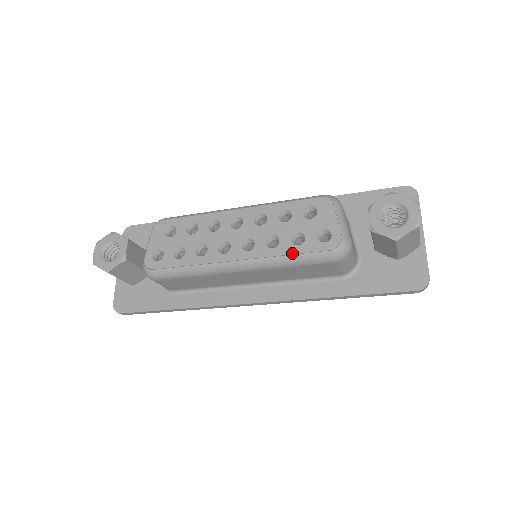
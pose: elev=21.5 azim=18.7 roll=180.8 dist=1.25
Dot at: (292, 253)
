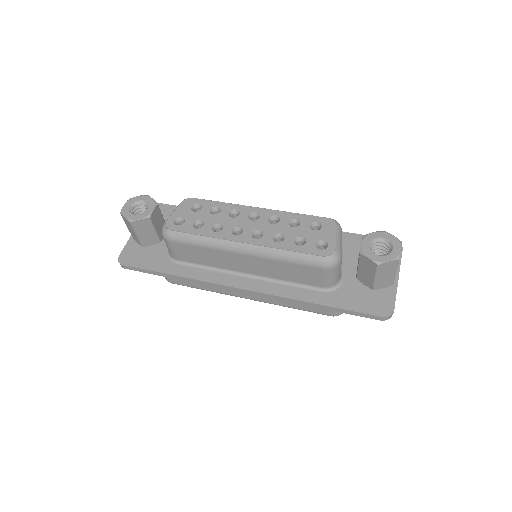
Dot at: (292, 250)
